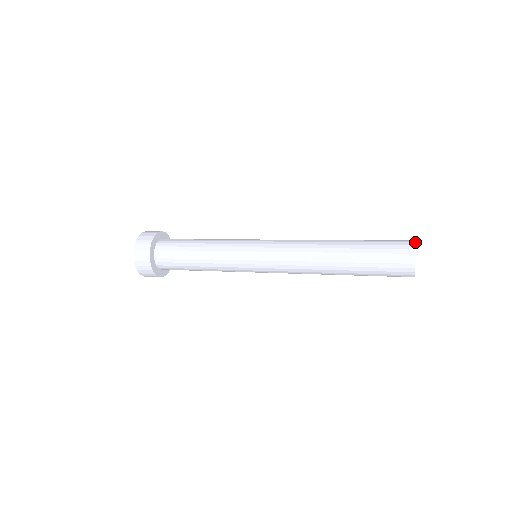
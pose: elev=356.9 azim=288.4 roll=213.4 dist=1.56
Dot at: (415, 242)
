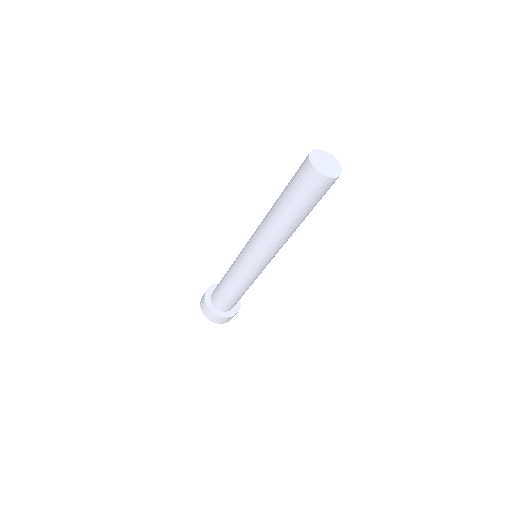
Dot at: (327, 152)
